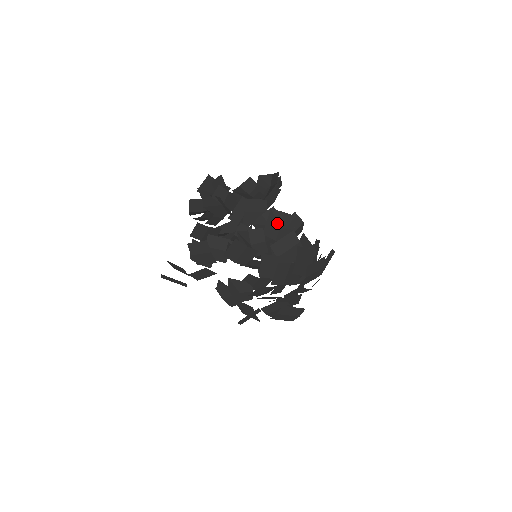
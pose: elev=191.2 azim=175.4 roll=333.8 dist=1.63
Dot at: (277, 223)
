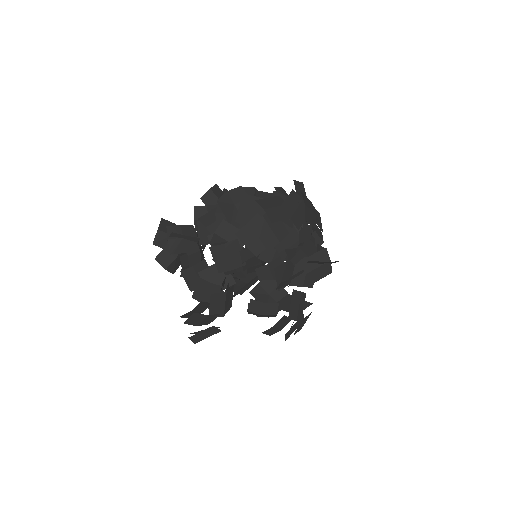
Dot at: (230, 205)
